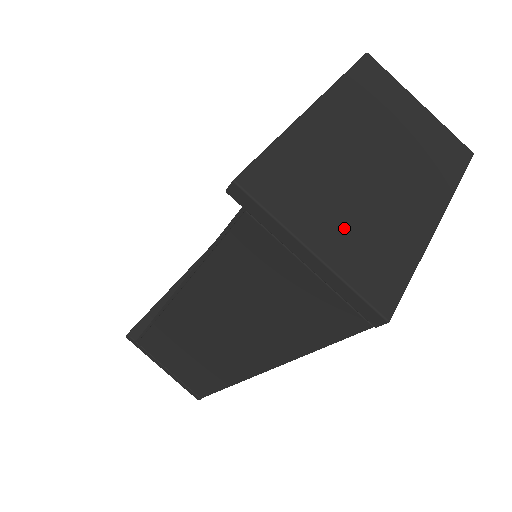
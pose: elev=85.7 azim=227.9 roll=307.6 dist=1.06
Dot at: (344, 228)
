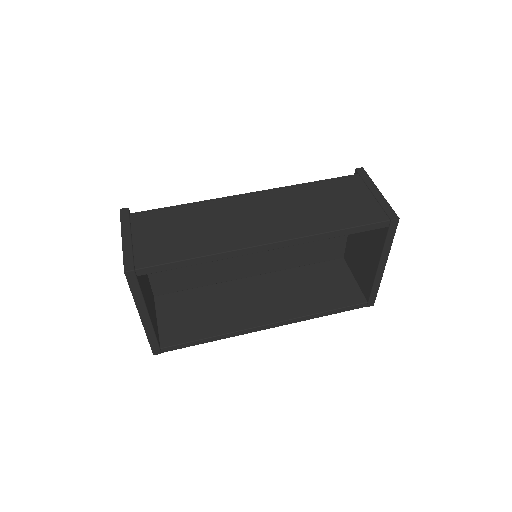
Dot at: occluded
